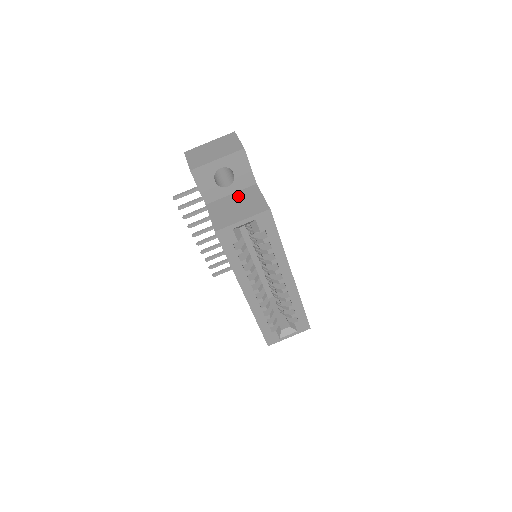
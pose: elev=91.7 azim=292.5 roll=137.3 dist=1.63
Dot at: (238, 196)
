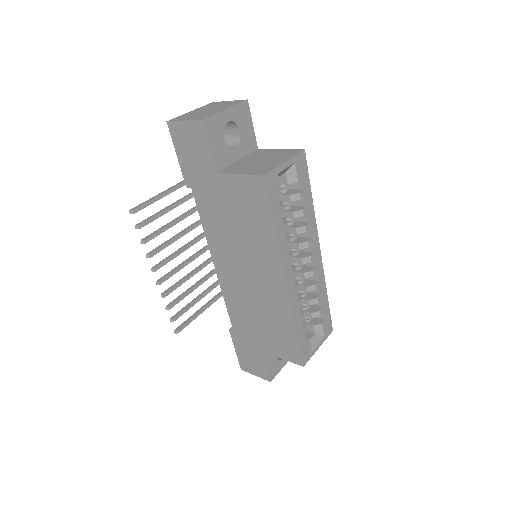
Dot at: (250, 157)
